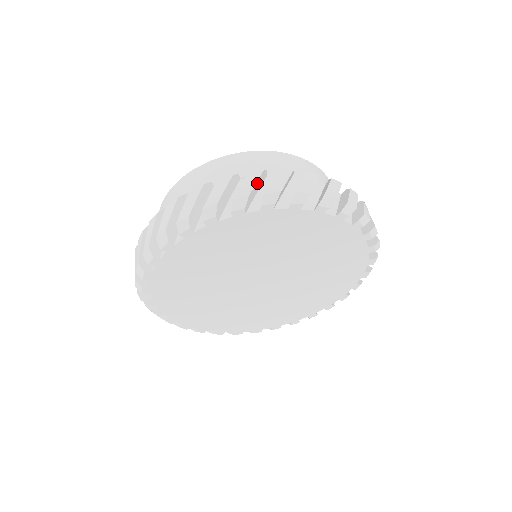
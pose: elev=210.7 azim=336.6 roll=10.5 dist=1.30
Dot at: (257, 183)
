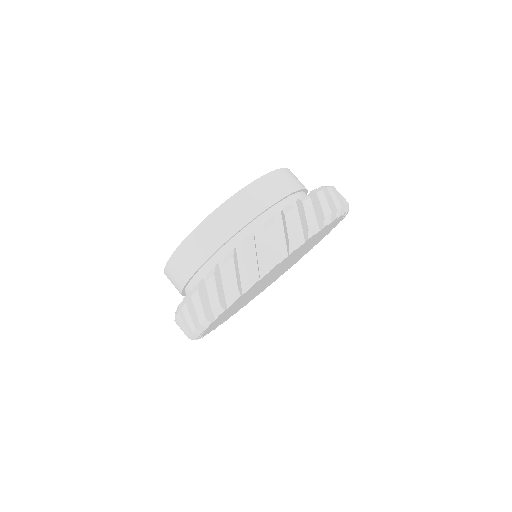
Dot at: (312, 209)
